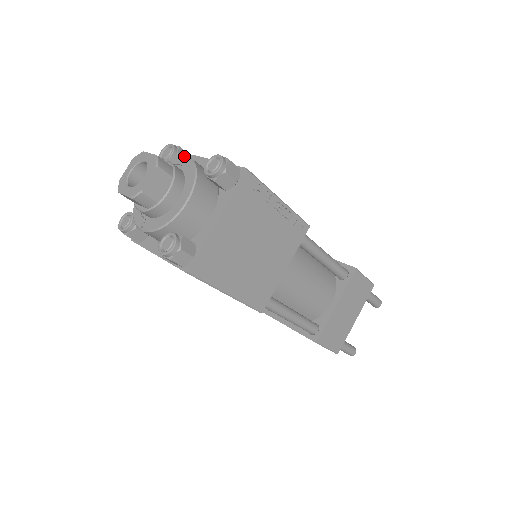
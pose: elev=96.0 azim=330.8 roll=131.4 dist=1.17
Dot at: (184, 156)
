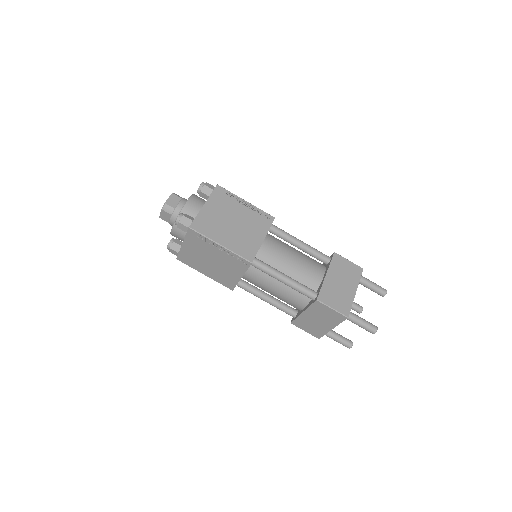
Dot at: occluded
